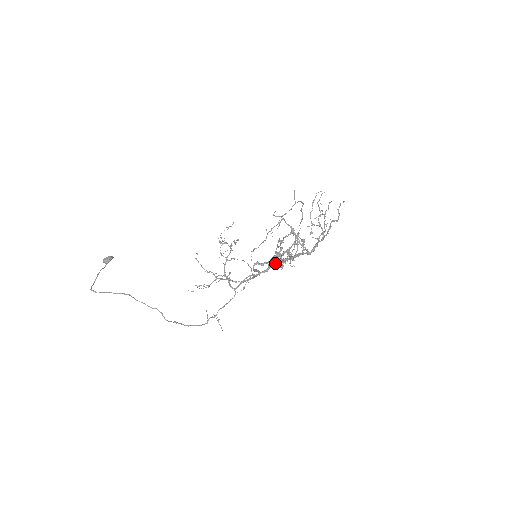
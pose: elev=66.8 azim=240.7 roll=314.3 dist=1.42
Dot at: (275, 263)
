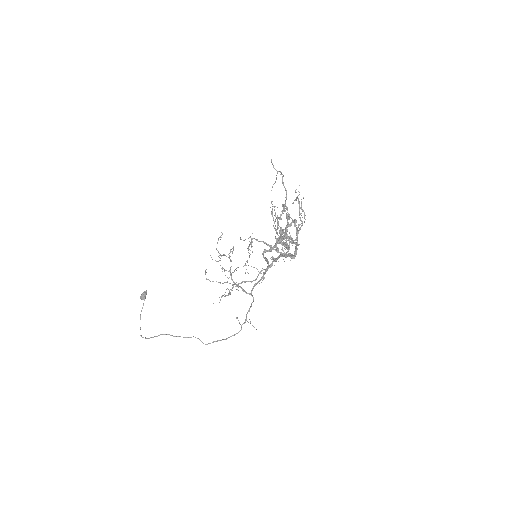
Dot at: (282, 243)
